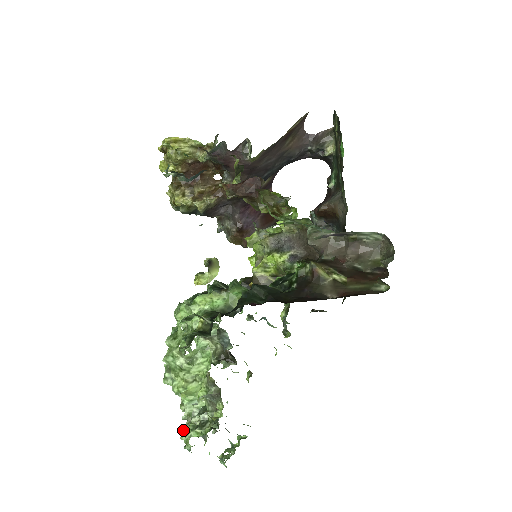
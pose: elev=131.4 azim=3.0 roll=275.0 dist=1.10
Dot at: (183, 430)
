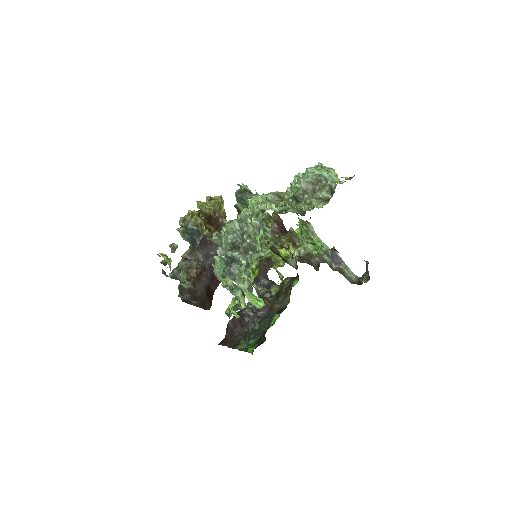
Dot at: (265, 205)
